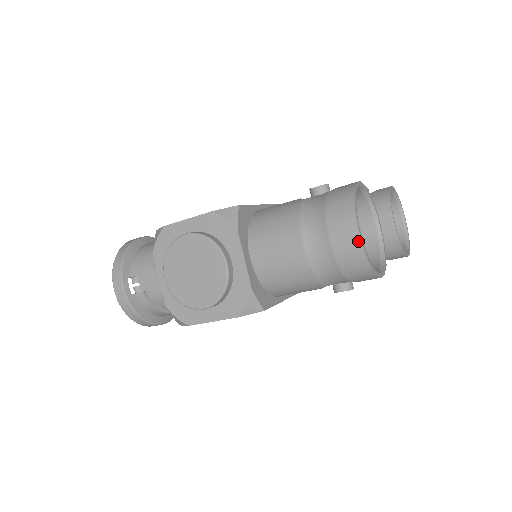
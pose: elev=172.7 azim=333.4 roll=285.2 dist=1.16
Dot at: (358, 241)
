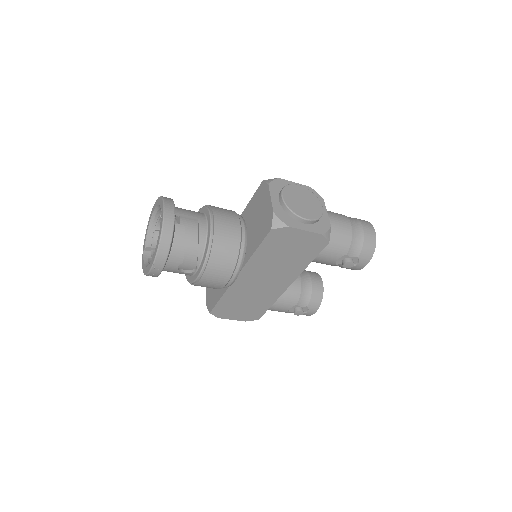
Dot at: (374, 233)
